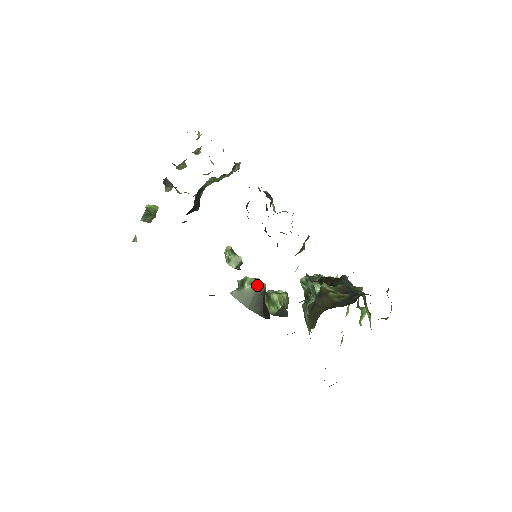
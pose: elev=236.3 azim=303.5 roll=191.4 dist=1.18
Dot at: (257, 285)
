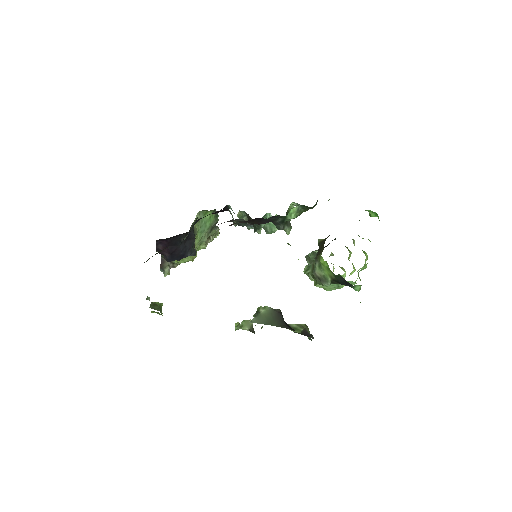
Dot at: (271, 309)
